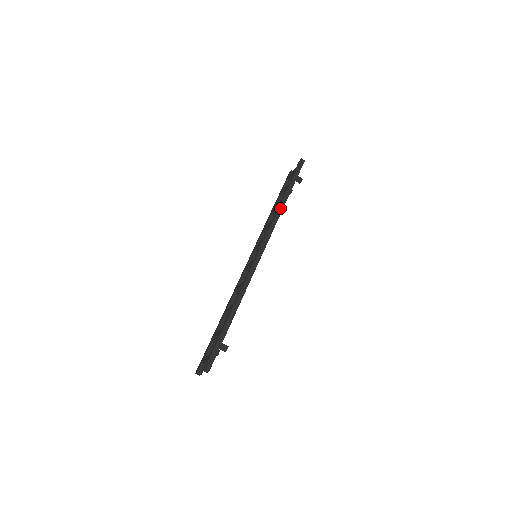
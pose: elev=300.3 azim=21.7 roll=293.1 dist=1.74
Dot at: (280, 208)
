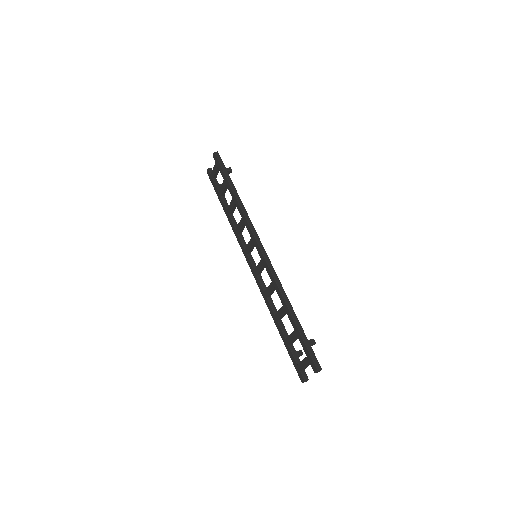
Dot at: (240, 203)
